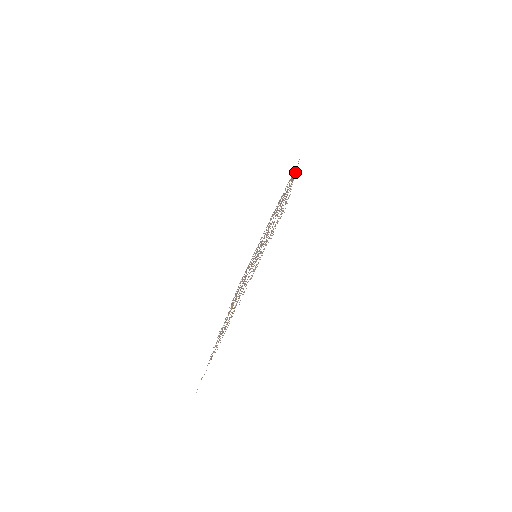
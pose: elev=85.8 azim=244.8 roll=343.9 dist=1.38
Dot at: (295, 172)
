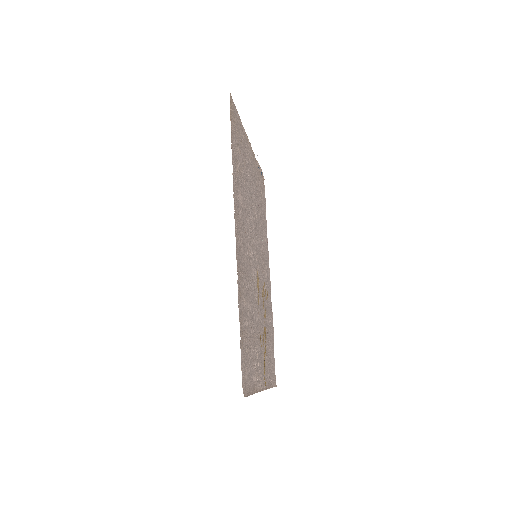
Dot at: (234, 201)
